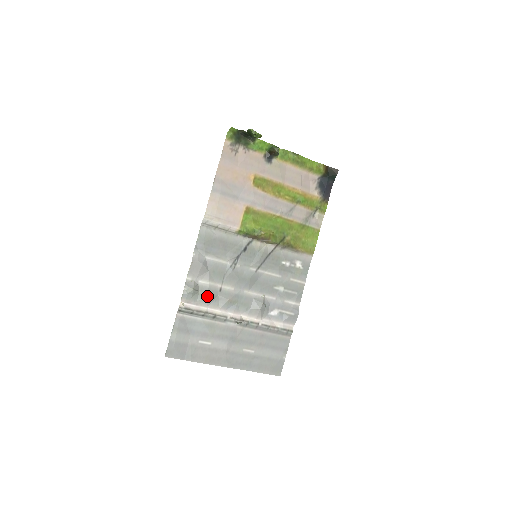
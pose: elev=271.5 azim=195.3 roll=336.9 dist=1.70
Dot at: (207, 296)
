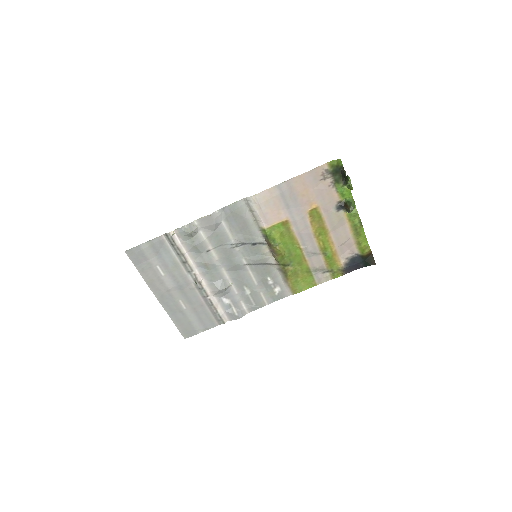
Dot at: (195, 246)
